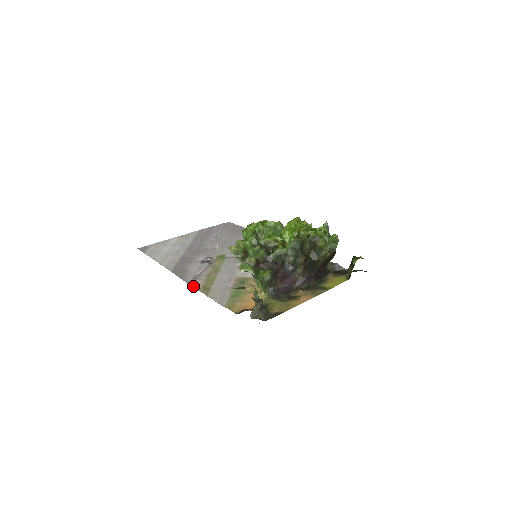
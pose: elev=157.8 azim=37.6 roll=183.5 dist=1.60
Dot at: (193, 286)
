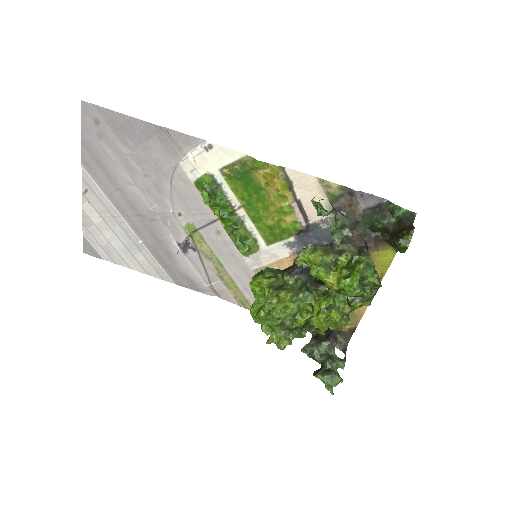
Dot at: occluded
